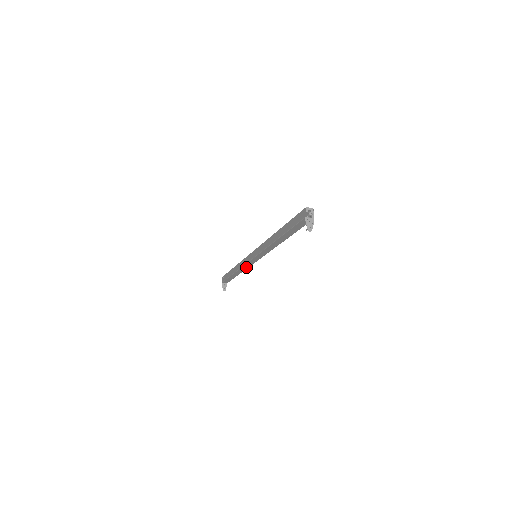
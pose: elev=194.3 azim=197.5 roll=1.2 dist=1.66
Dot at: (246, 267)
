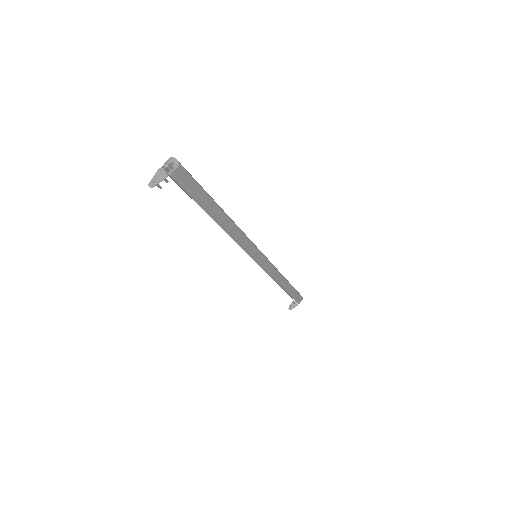
Dot at: (269, 275)
